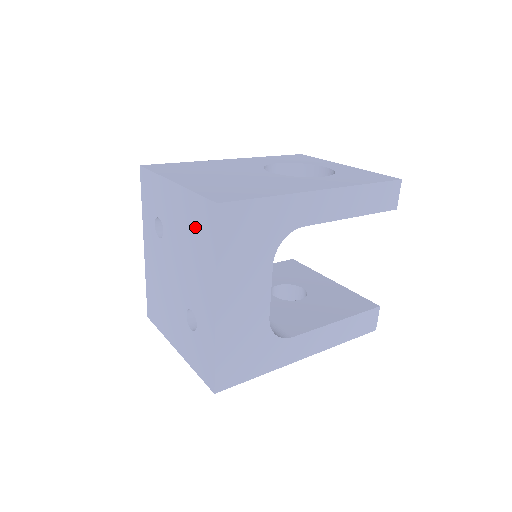
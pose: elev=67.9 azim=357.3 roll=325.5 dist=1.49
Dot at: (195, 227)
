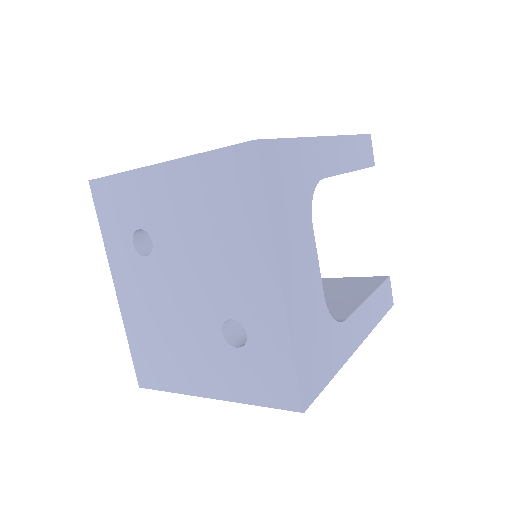
Dot at: (217, 197)
